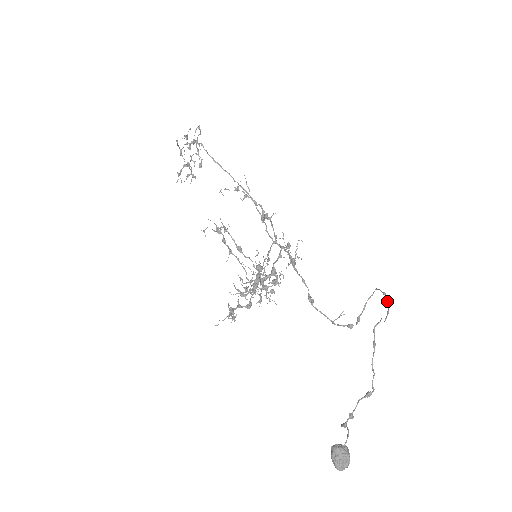
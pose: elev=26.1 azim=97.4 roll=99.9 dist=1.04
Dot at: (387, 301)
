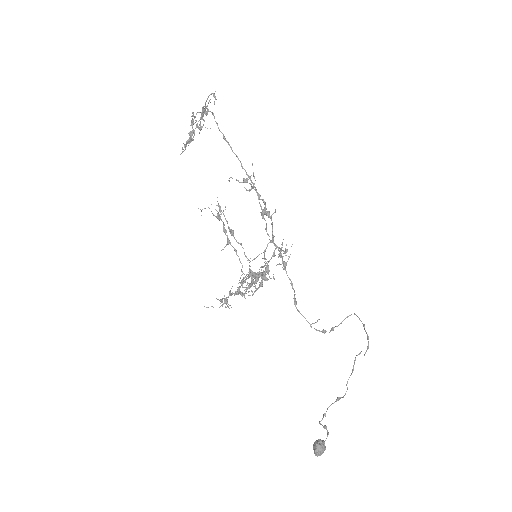
Dot at: (367, 336)
